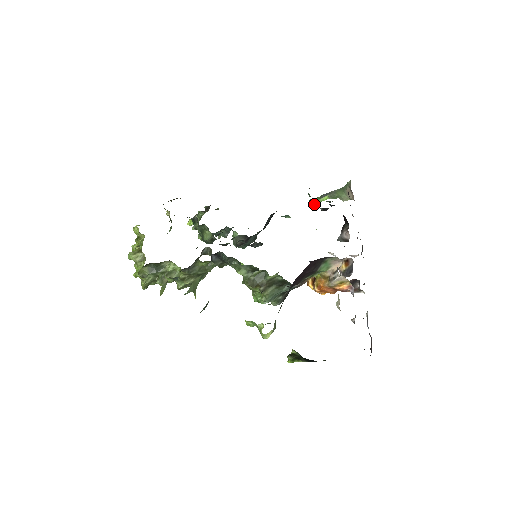
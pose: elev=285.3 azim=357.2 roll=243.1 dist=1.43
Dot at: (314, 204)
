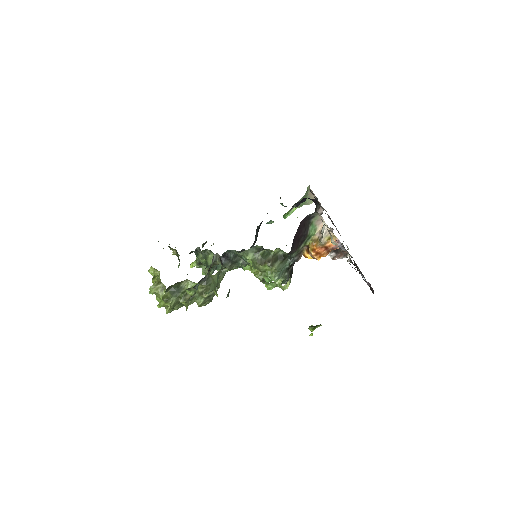
Dot at: occluded
